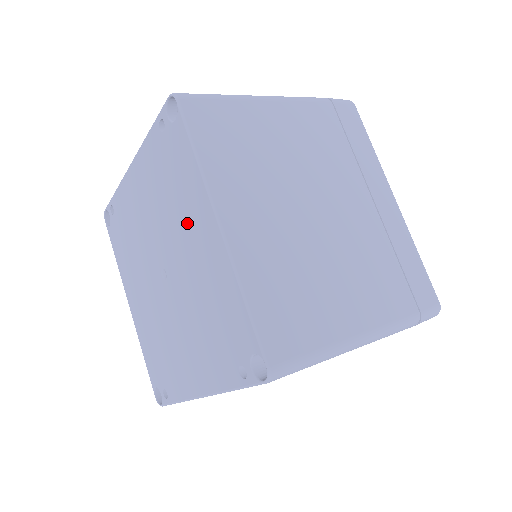
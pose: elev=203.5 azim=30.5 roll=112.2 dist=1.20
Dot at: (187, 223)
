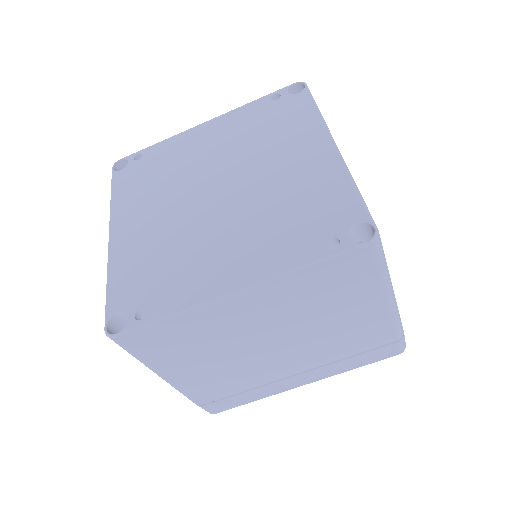
Dot at: (285, 148)
